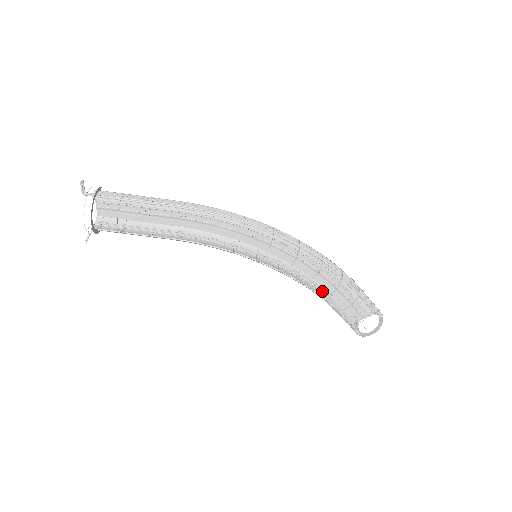
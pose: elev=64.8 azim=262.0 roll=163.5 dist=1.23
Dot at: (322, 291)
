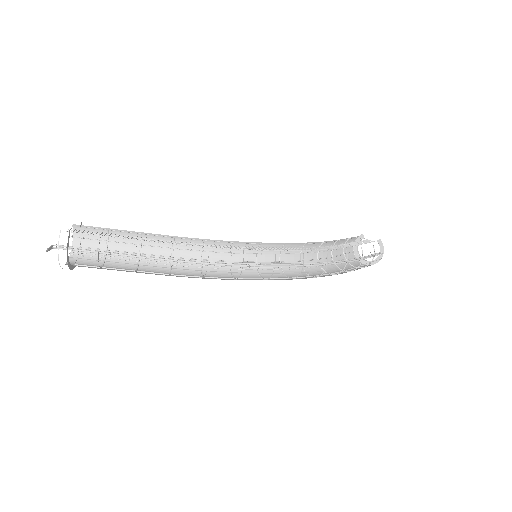
Dot at: (326, 245)
